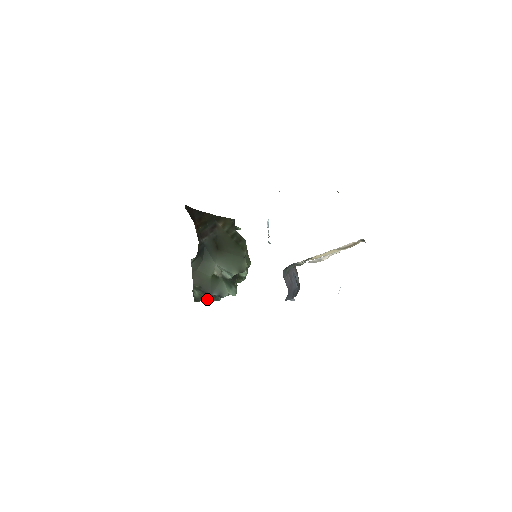
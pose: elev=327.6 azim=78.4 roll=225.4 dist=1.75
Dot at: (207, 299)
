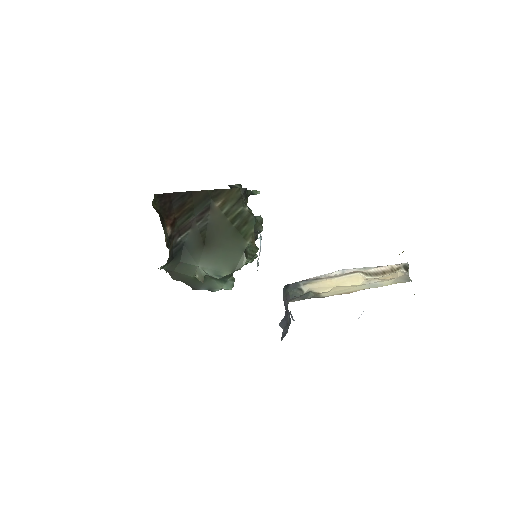
Dot at: occluded
